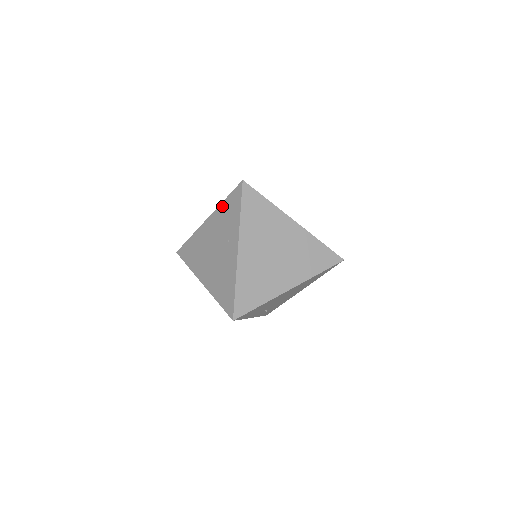
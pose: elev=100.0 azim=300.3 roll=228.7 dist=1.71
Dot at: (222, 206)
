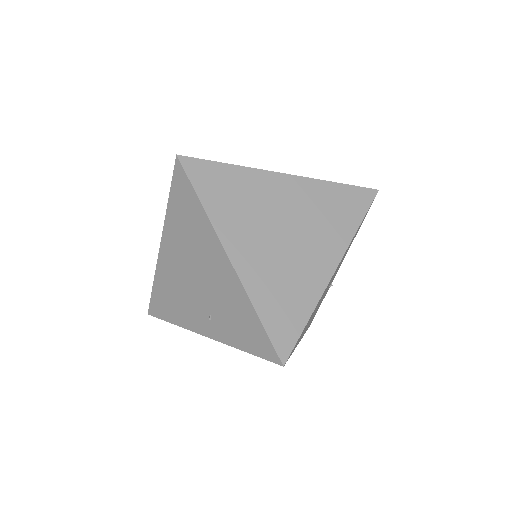
Dot at: (248, 307)
